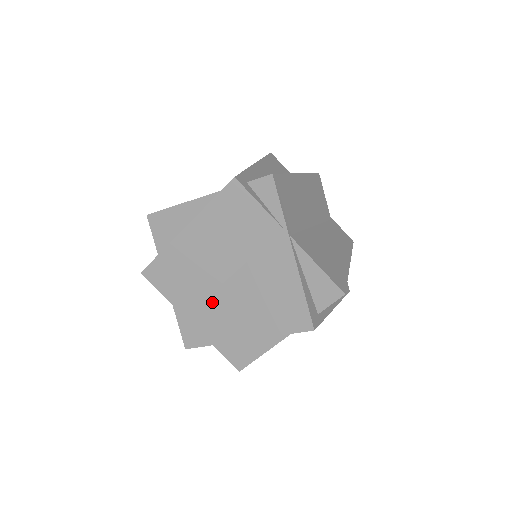
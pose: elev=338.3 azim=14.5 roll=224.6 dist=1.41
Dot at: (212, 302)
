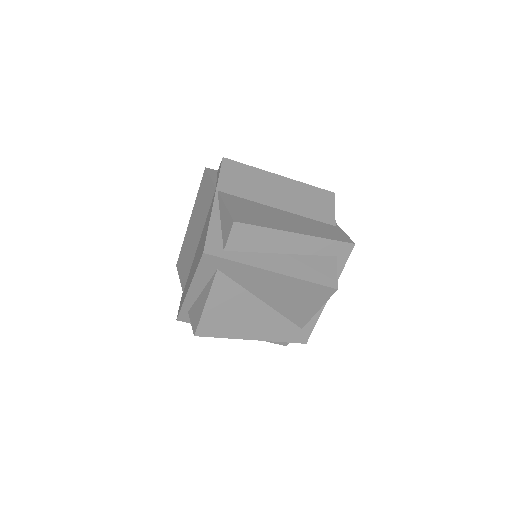
Dot at: (190, 271)
